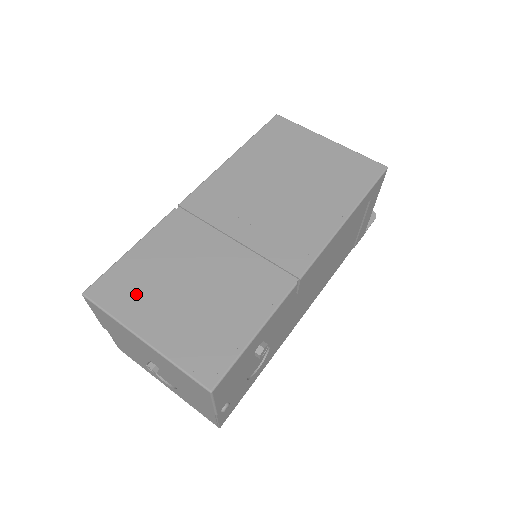
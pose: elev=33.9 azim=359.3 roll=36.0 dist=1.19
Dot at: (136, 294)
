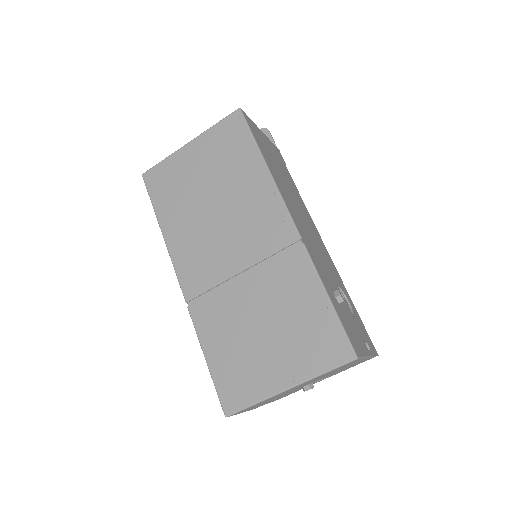
Dot at: (247, 375)
